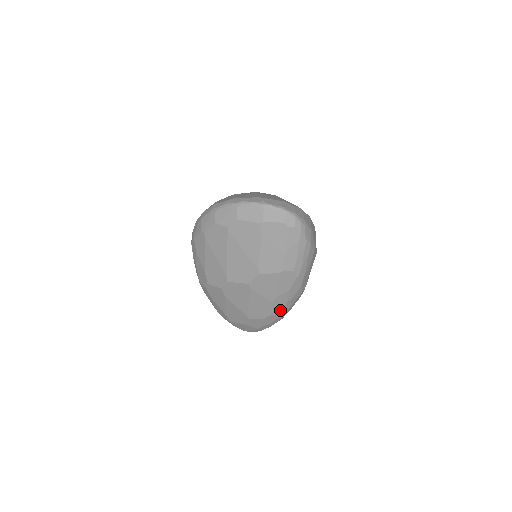
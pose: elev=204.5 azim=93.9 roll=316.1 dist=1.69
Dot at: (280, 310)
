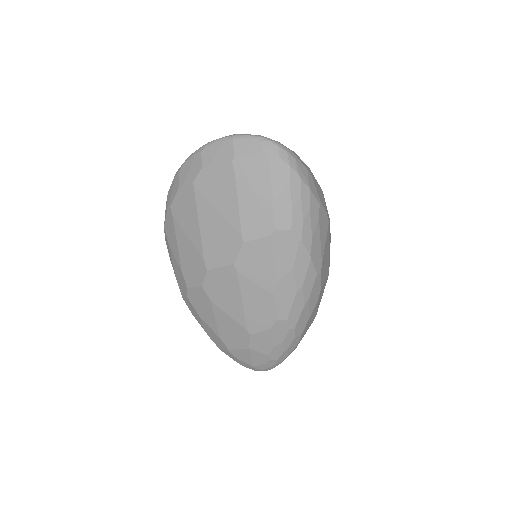
Dot at: (289, 309)
